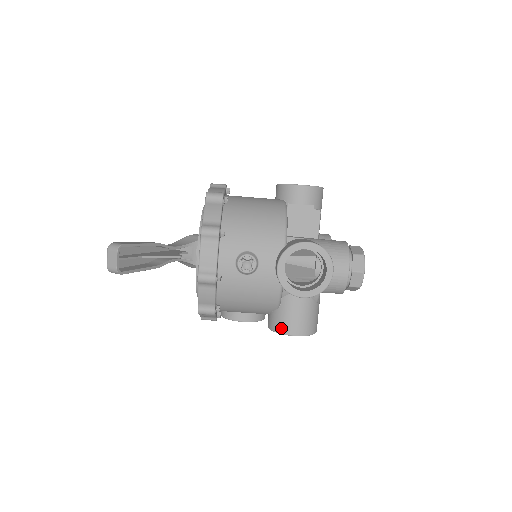
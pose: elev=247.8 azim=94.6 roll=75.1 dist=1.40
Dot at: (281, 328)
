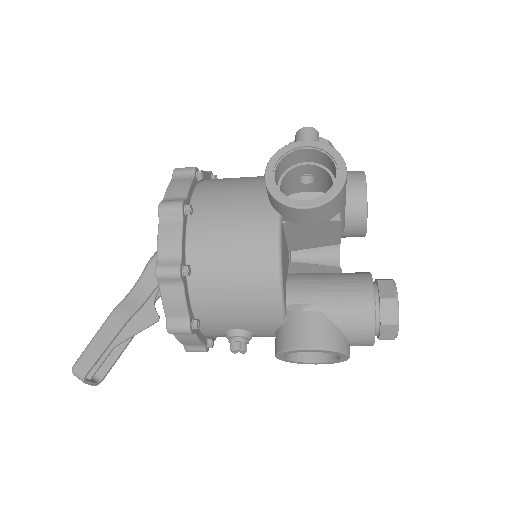
Dot at: occluded
